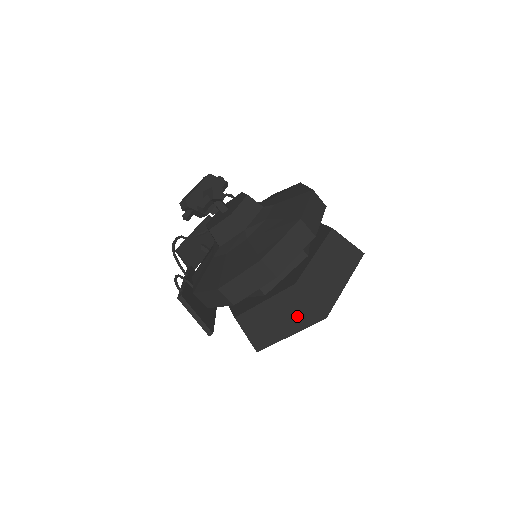
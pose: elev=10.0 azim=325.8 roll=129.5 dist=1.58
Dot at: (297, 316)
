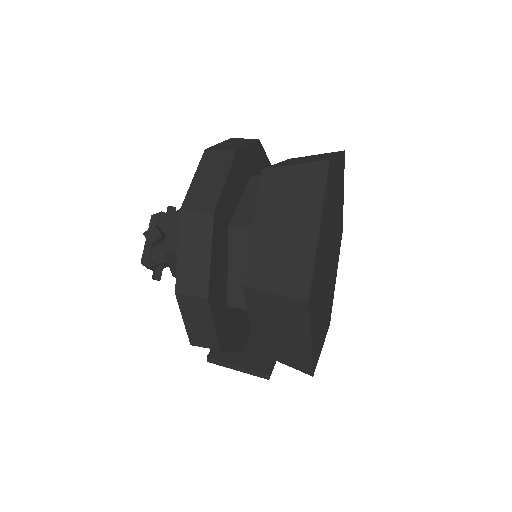
Dot at: (287, 318)
